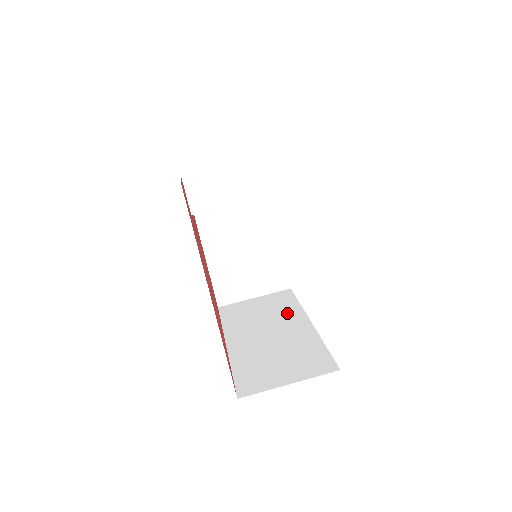
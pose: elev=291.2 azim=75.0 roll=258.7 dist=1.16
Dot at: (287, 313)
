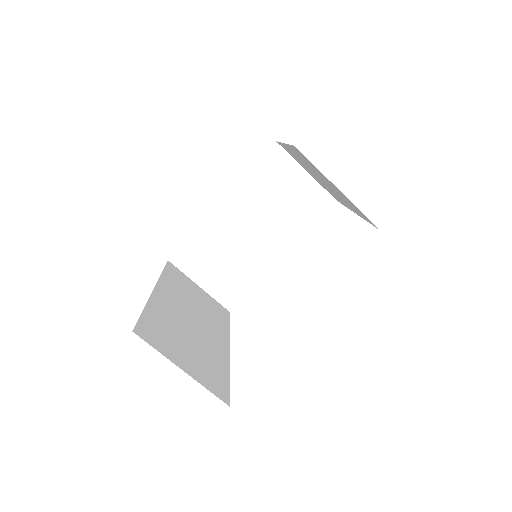
Dot at: (289, 227)
